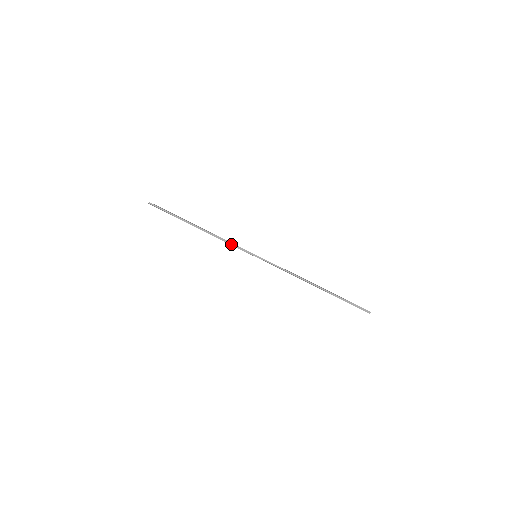
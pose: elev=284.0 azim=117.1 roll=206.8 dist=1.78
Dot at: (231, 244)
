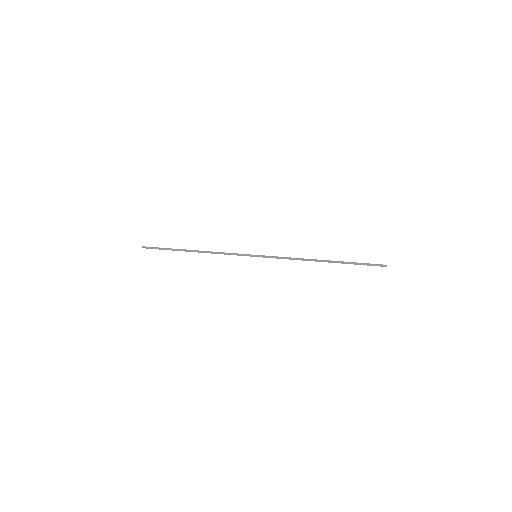
Dot at: (229, 254)
